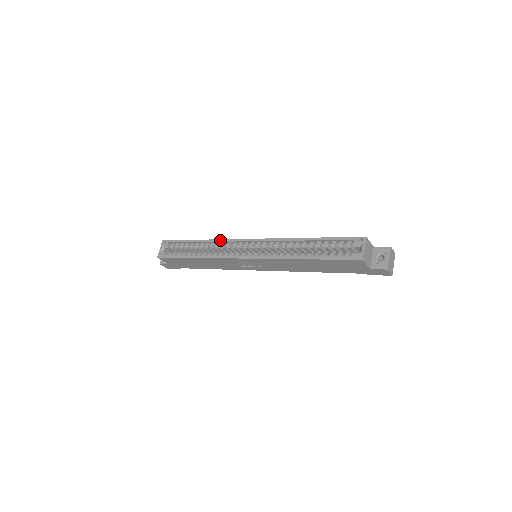
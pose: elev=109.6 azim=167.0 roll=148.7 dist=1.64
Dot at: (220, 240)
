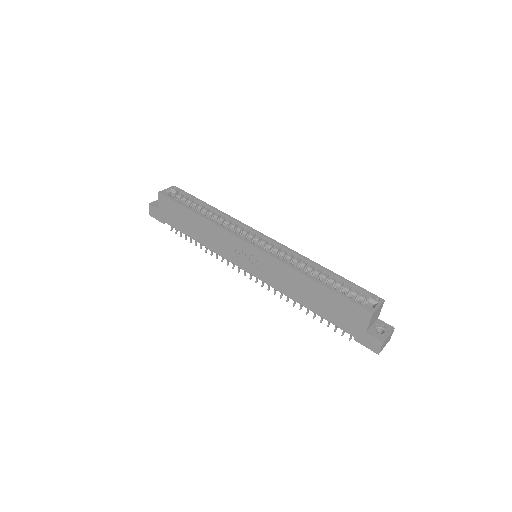
Dot at: (235, 219)
